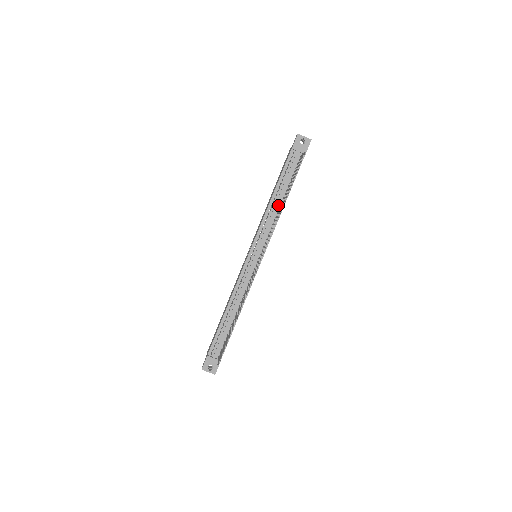
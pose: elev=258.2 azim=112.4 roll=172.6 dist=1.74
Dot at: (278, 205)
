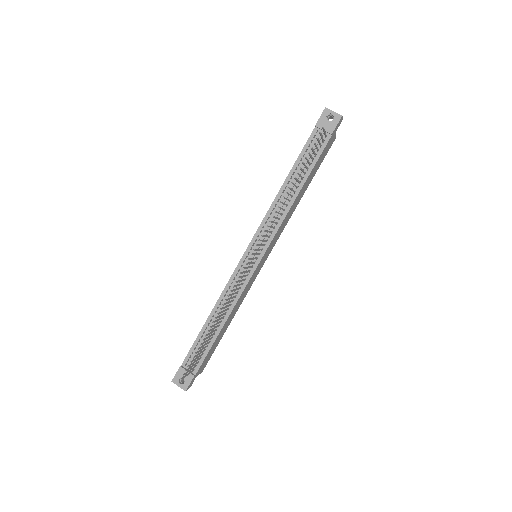
Dot at: (289, 195)
